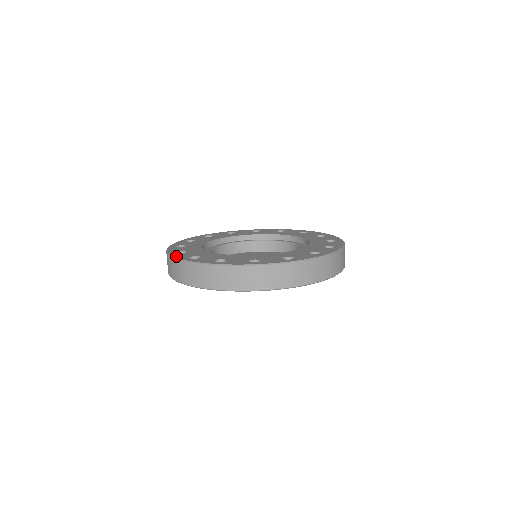
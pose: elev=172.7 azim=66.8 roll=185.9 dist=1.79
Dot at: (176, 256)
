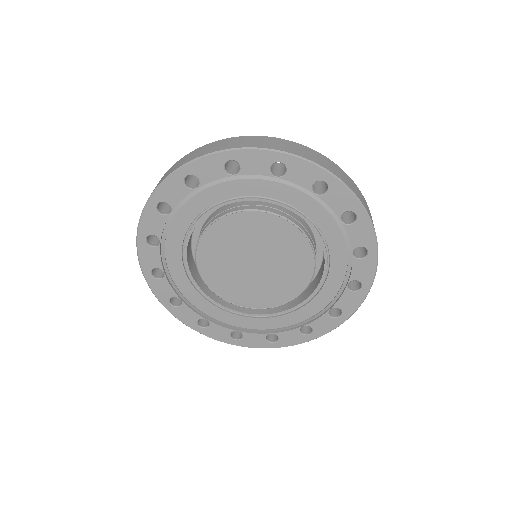
Dot at: occluded
